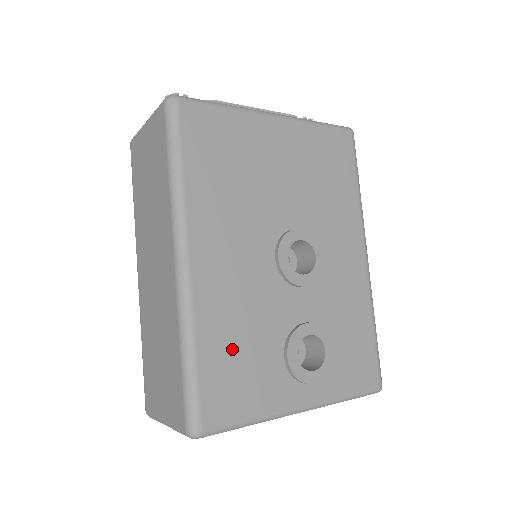
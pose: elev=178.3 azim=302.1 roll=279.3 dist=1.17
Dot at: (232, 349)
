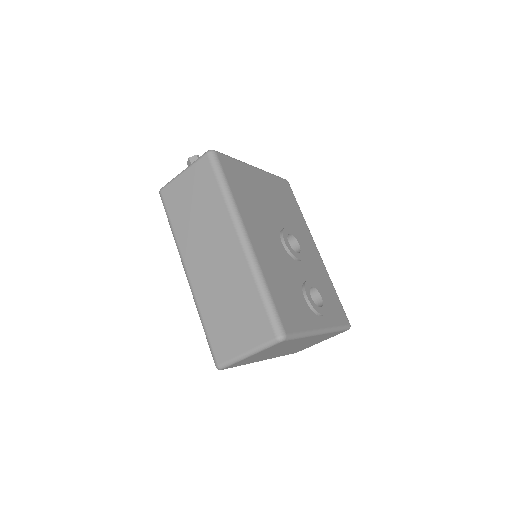
Dot at: (282, 290)
